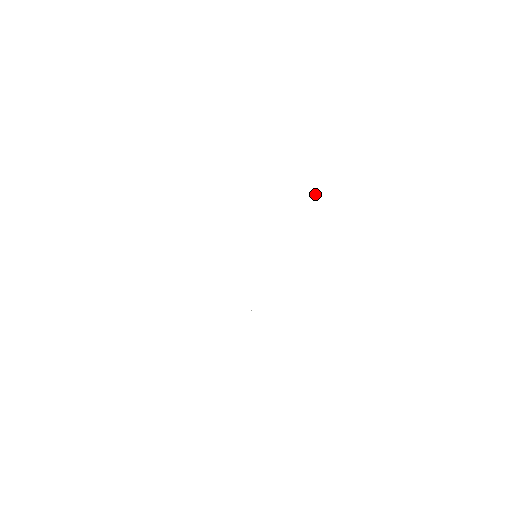
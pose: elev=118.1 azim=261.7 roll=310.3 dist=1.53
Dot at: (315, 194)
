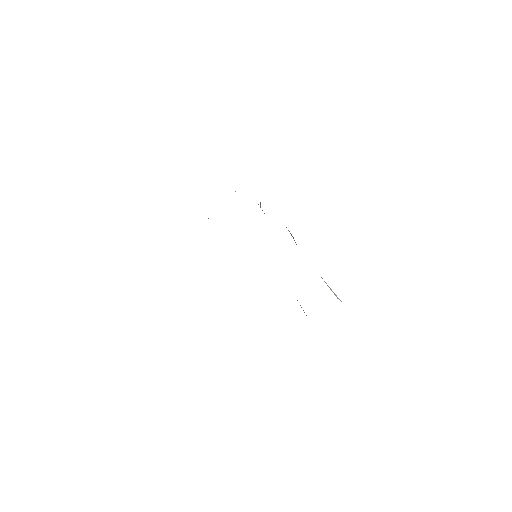
Dot at: (260, 202)
